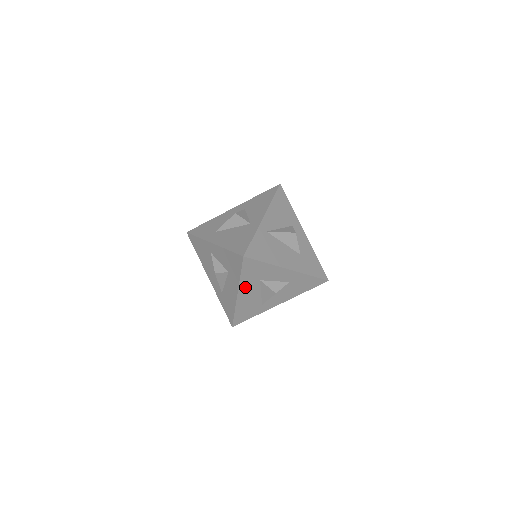
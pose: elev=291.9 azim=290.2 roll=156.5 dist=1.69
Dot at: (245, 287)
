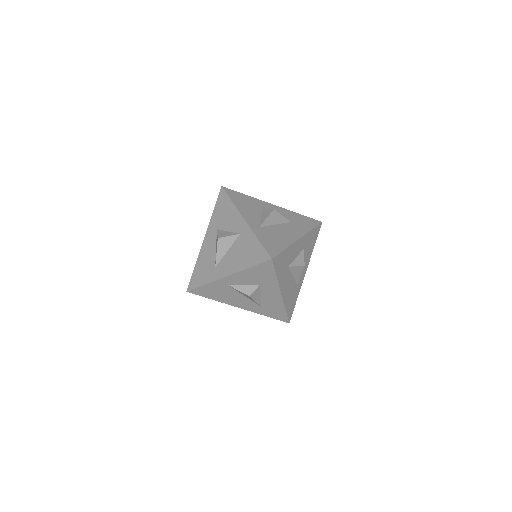
Dot at: (283, 283)
